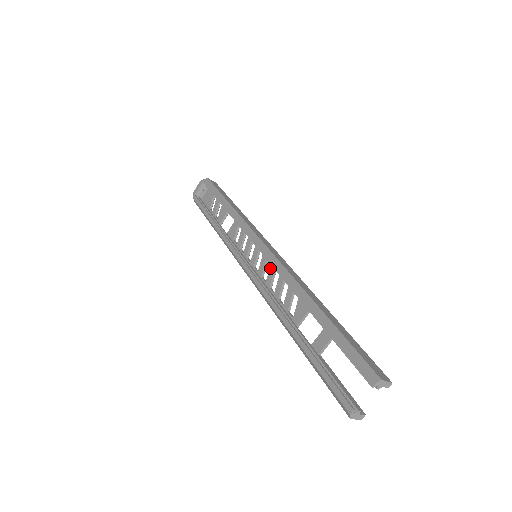
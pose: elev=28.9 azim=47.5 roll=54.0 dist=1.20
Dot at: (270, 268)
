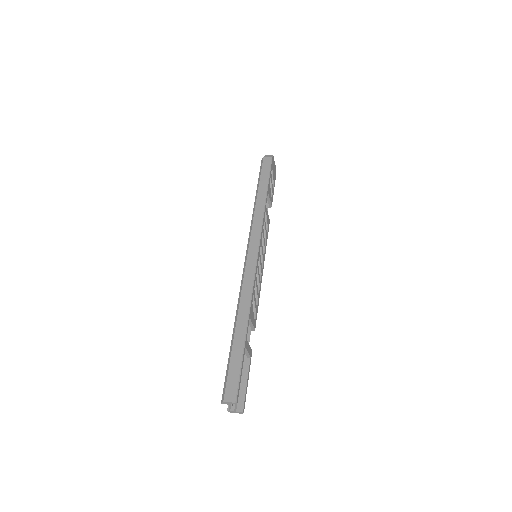
Dot at: occluded
